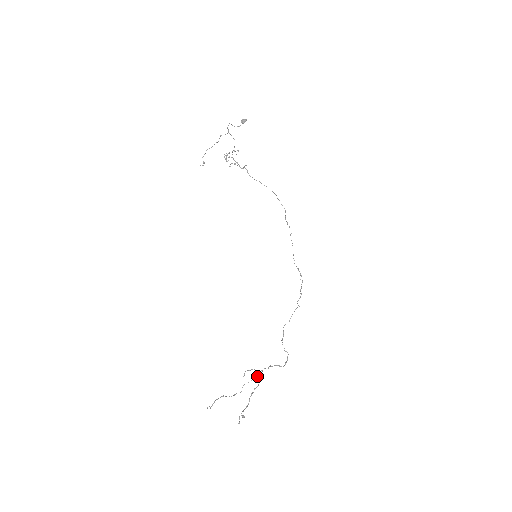
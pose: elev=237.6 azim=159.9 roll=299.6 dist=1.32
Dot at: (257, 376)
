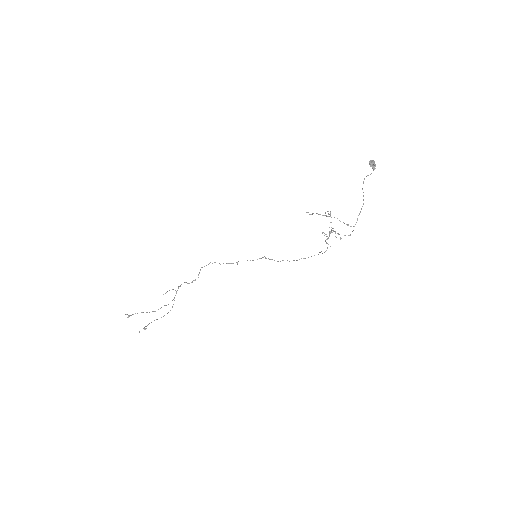
Dot at: occluded
